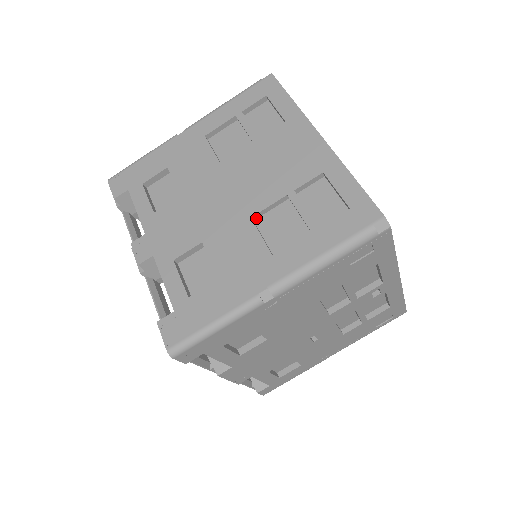
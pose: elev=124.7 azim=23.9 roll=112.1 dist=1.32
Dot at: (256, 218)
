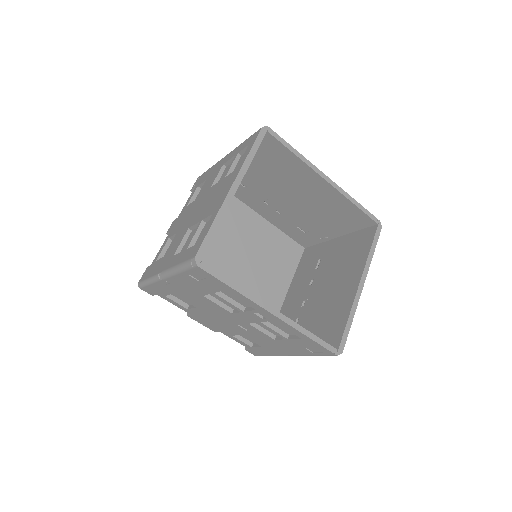
Dot at: (193, 230)
